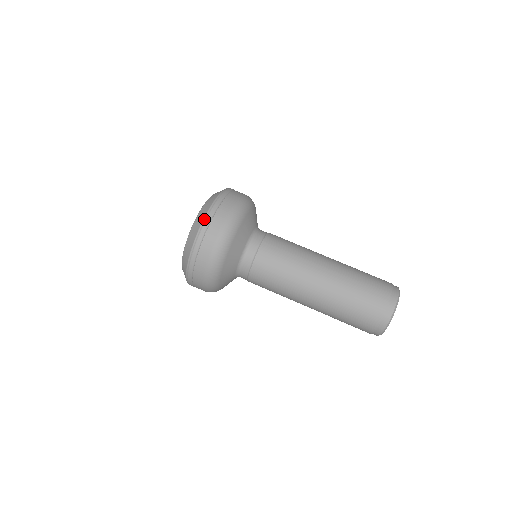
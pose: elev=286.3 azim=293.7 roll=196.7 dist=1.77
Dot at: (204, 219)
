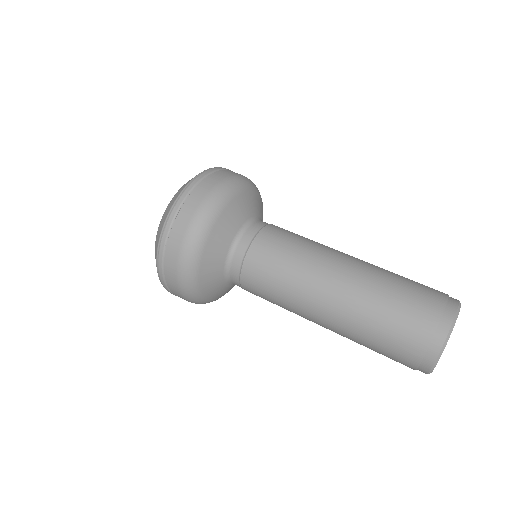
Dot at: (192, 180)
